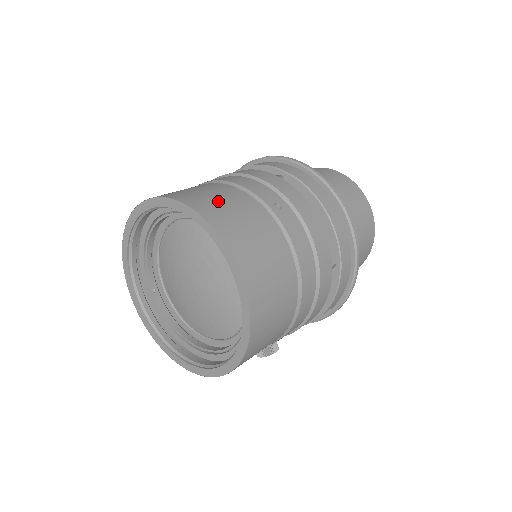
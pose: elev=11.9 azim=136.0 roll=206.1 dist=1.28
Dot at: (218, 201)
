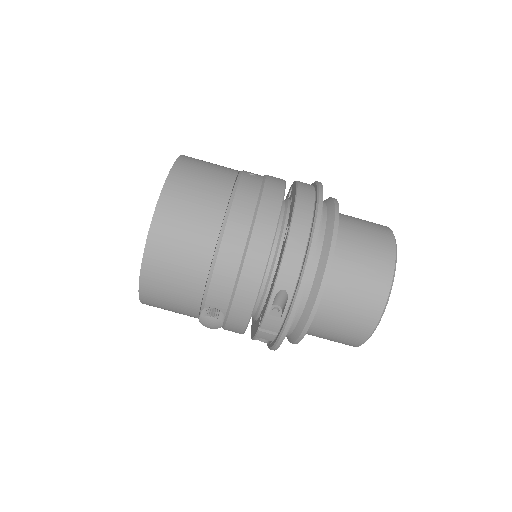
Dot at: occluded
